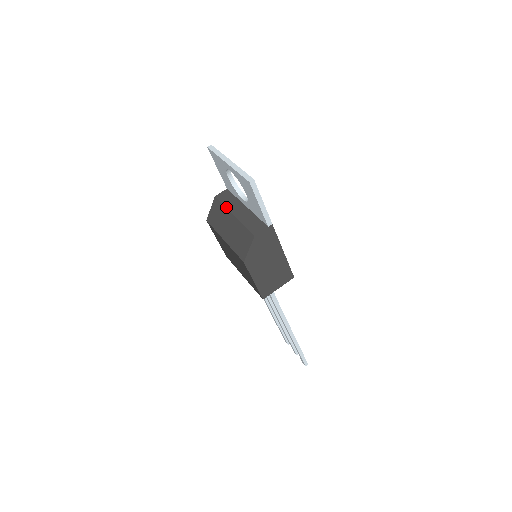
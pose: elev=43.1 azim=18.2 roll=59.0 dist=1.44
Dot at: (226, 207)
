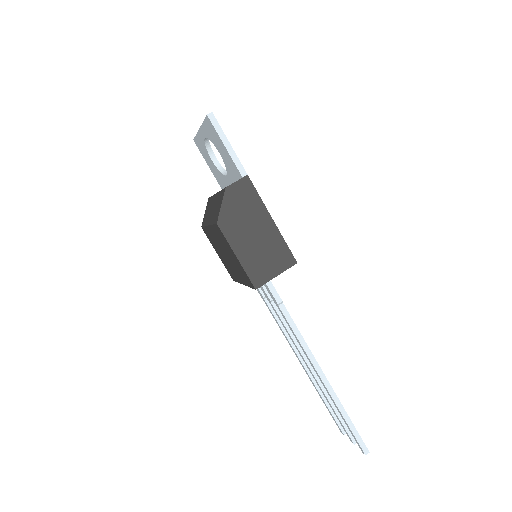
Dot at: (213, 195)
